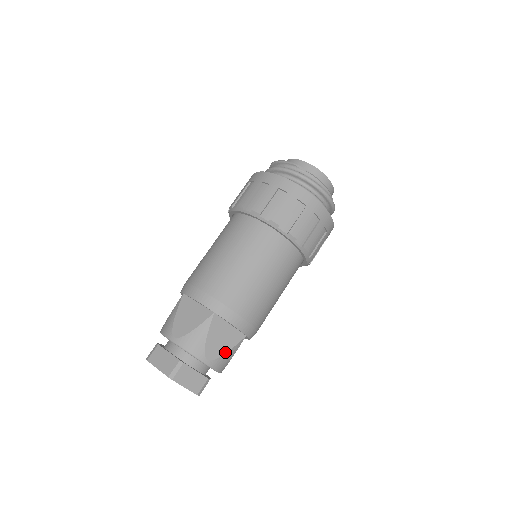
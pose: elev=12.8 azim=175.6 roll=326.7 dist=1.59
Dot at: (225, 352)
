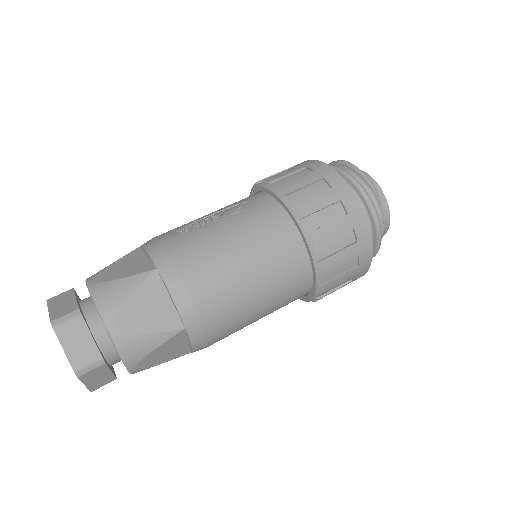
Dot at: (158, 364)
